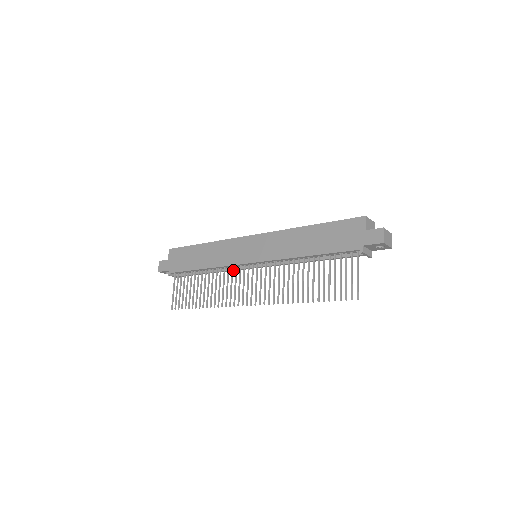
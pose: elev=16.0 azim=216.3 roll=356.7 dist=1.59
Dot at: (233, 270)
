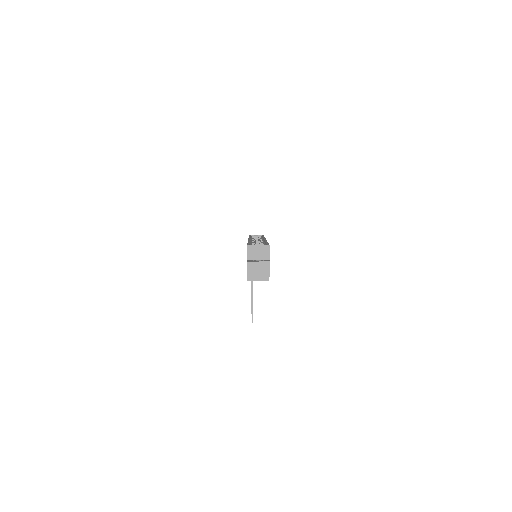
Dot at: occluded
